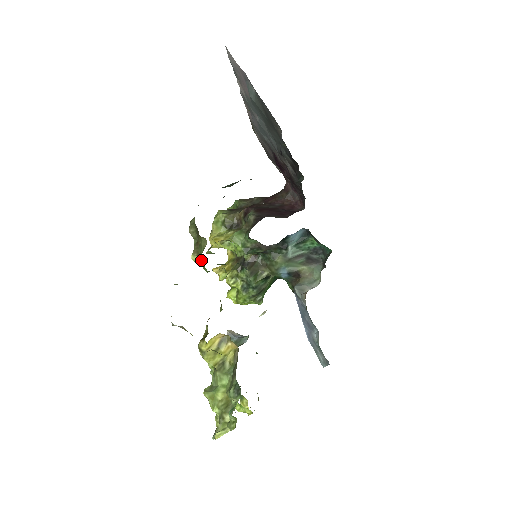
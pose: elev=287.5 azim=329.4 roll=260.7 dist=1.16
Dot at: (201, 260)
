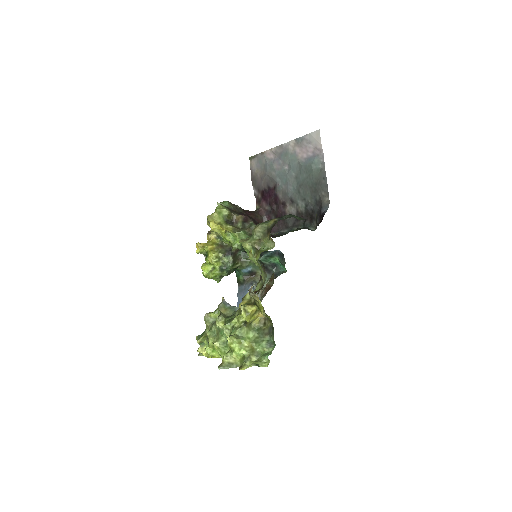
Dot at: (253, 250)
